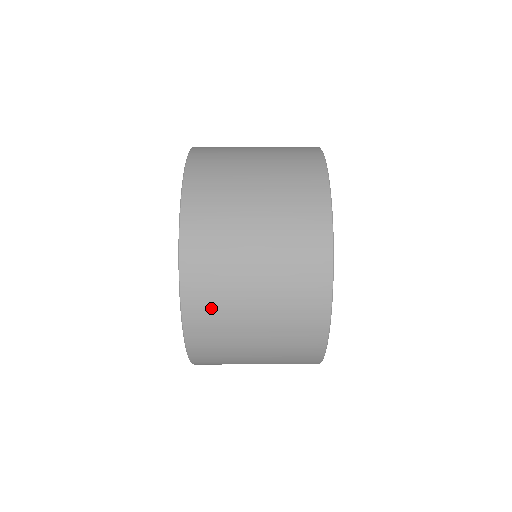
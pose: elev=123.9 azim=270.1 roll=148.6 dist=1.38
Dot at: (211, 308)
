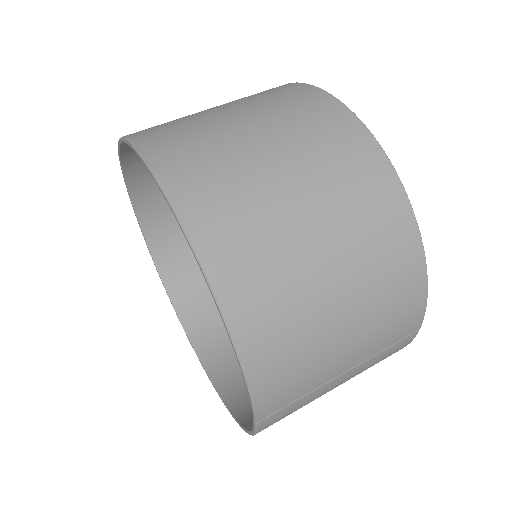
Dot at: (232, 218)
